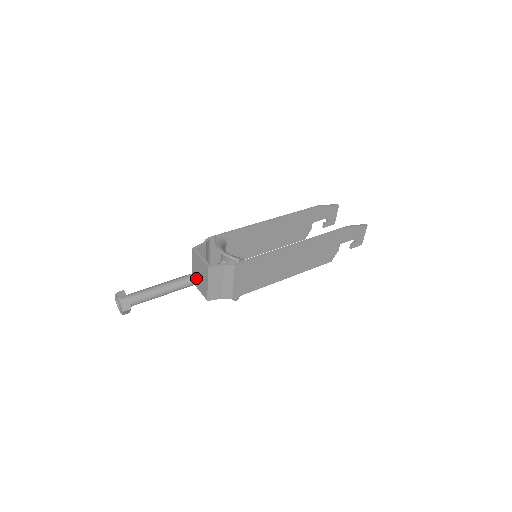
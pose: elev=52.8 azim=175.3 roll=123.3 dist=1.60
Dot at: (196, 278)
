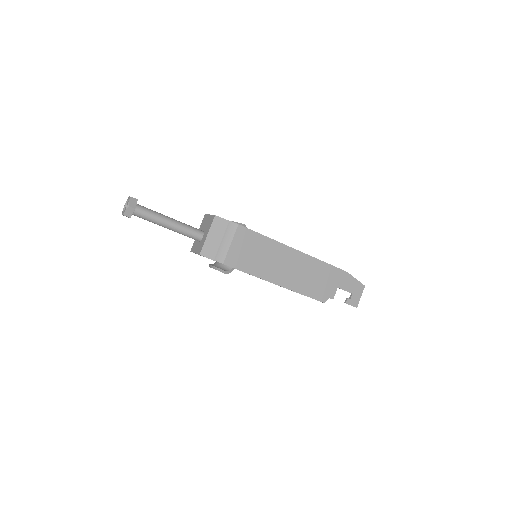
Dot at: (199, 231)
